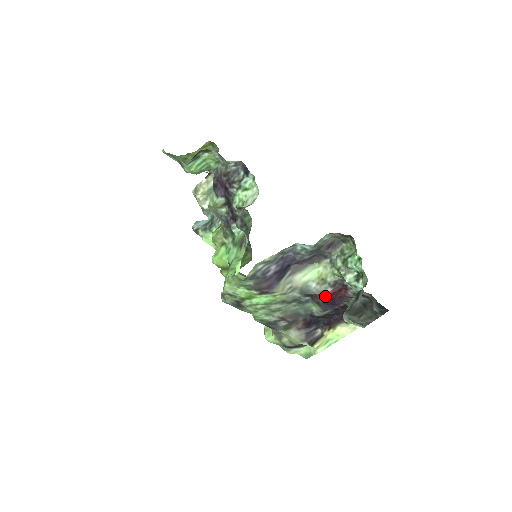
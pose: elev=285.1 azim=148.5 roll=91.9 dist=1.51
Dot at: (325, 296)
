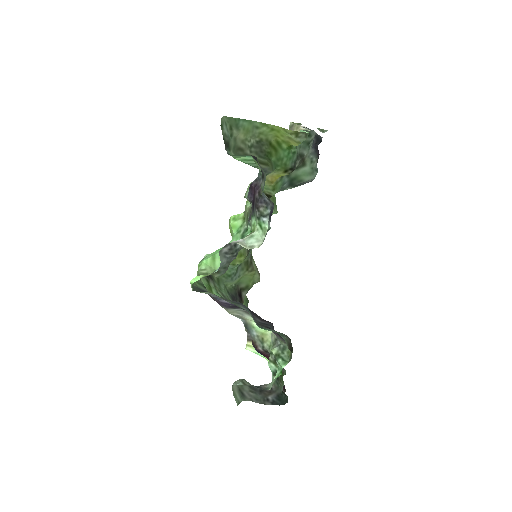
Dot at: (256, 347)
